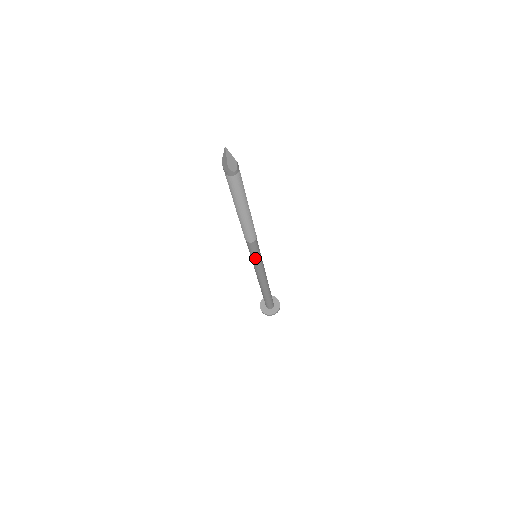
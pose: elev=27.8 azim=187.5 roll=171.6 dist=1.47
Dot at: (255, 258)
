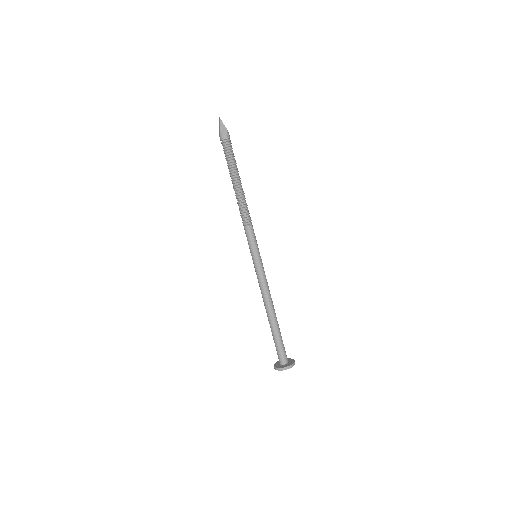
Dot at: (253, 253)
